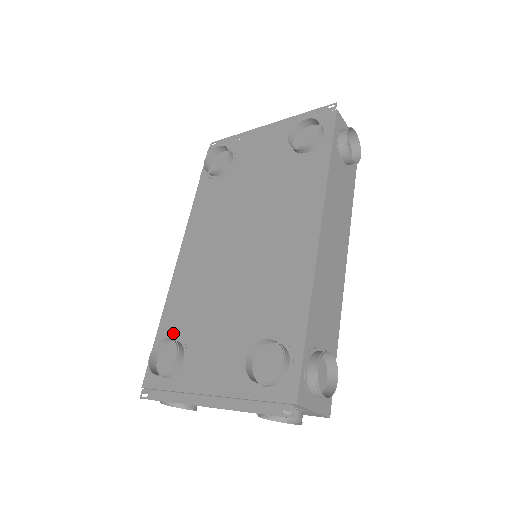
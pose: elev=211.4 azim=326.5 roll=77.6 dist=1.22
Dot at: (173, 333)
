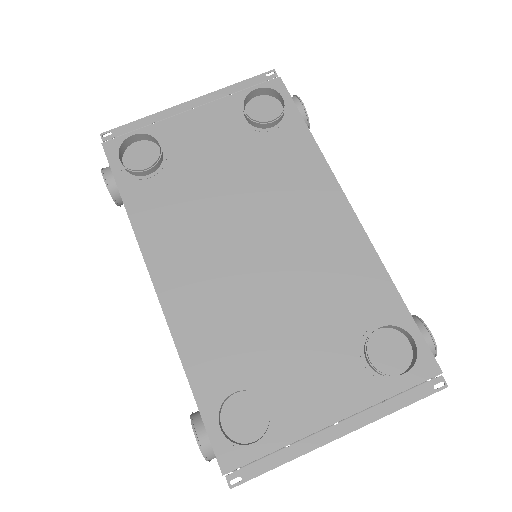
Dot at: (225, 385)
